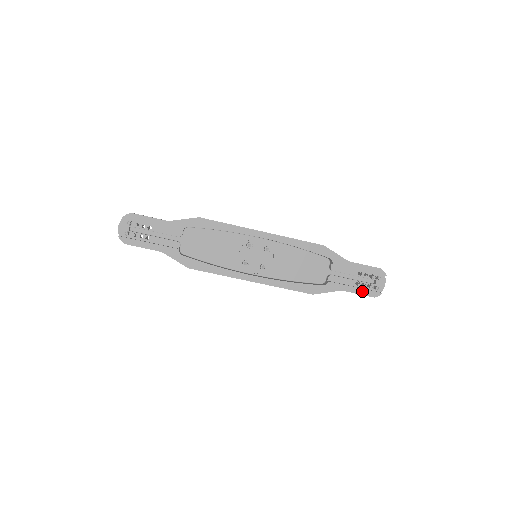
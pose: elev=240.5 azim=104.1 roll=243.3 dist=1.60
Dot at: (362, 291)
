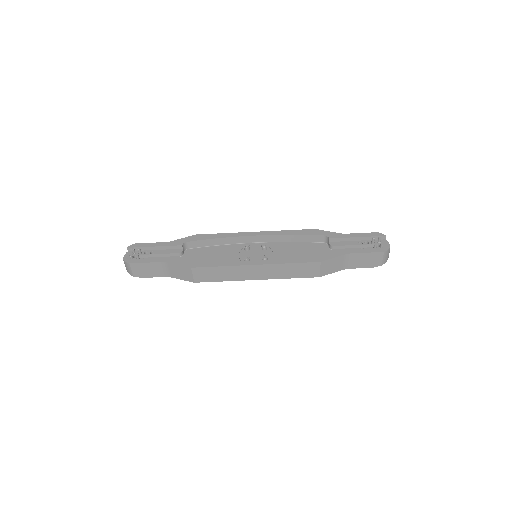
Dot at: (368, 250)
